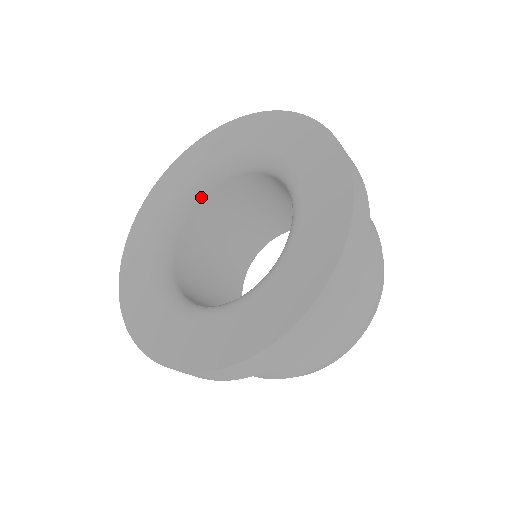
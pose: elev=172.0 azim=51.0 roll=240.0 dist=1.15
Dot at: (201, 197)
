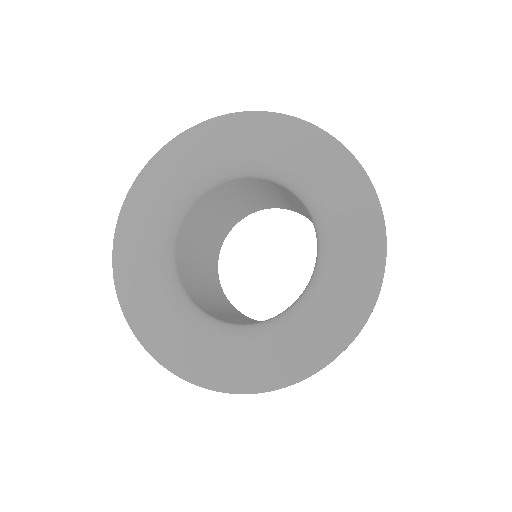
Dot at: (233, 179)
